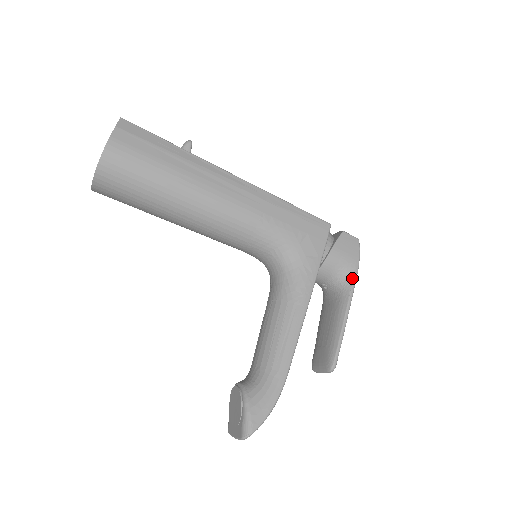
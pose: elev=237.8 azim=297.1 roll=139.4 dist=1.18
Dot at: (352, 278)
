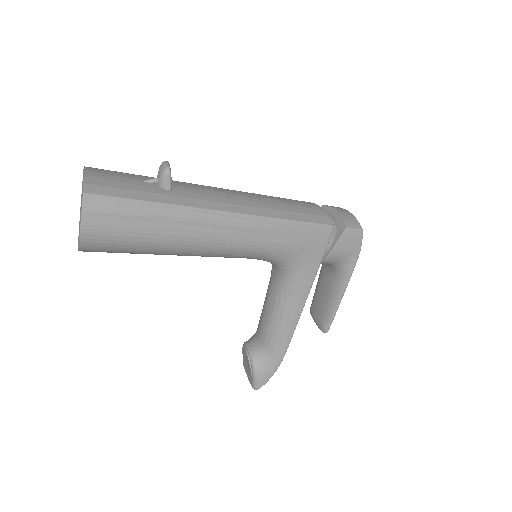
Dot at: (351, 268)
